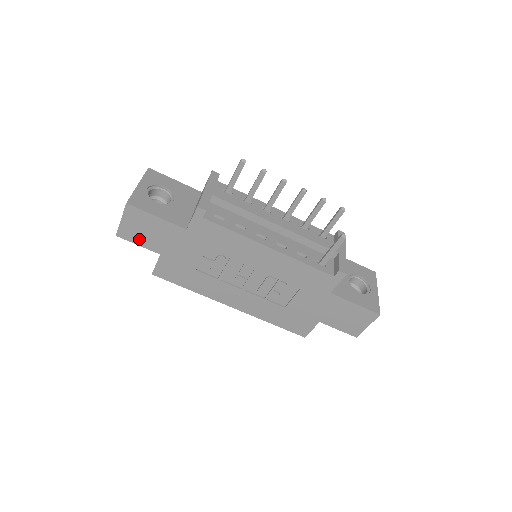
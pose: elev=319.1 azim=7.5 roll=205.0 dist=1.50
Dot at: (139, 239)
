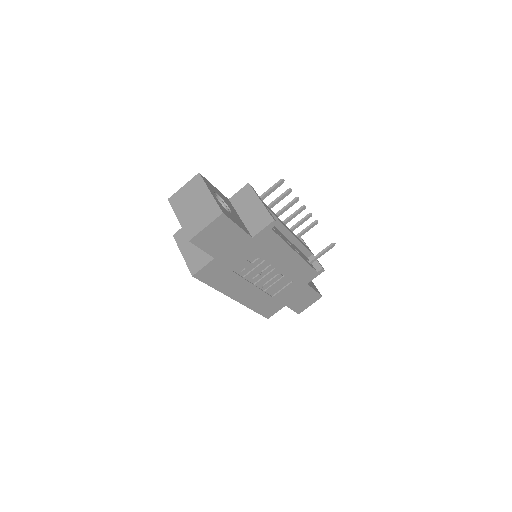
Dot at: (207, 244)
